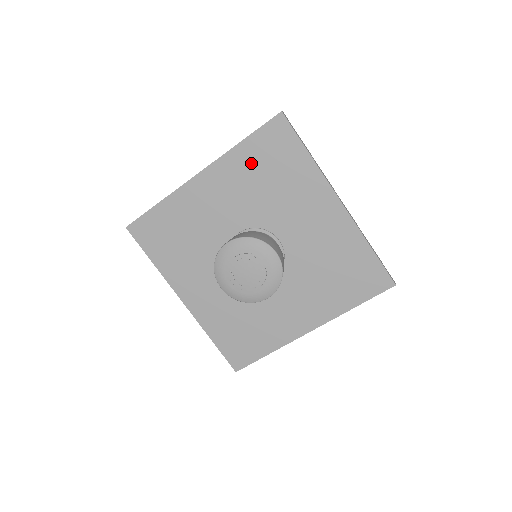
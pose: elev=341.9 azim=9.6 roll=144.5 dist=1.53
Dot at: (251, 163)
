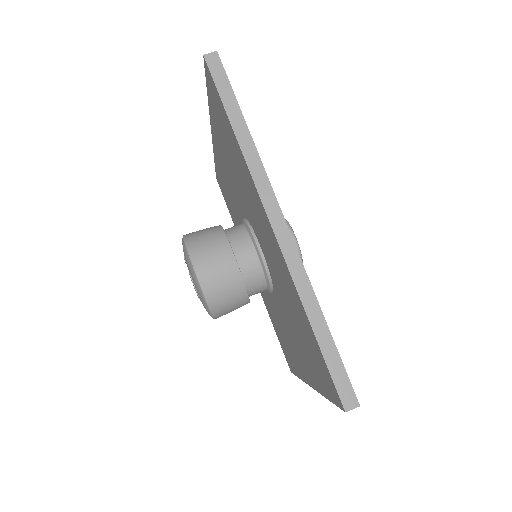
Dot at: (300, 315)
